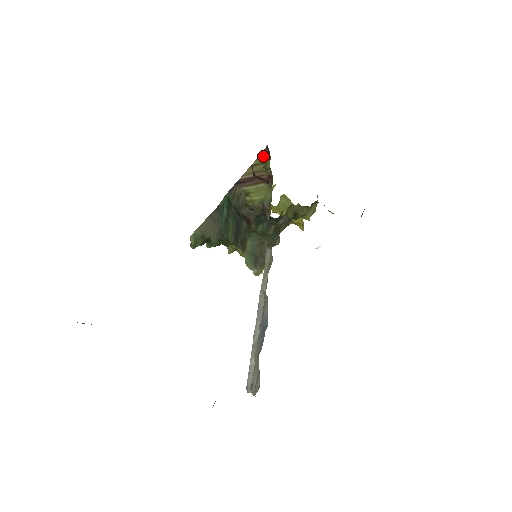
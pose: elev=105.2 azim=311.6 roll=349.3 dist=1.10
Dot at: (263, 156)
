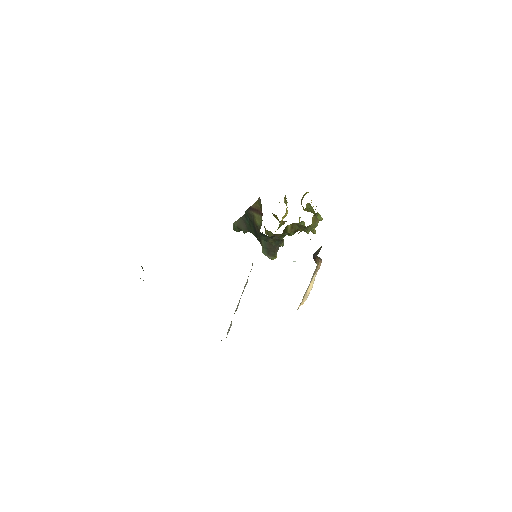
Dot at: (259, 201)
